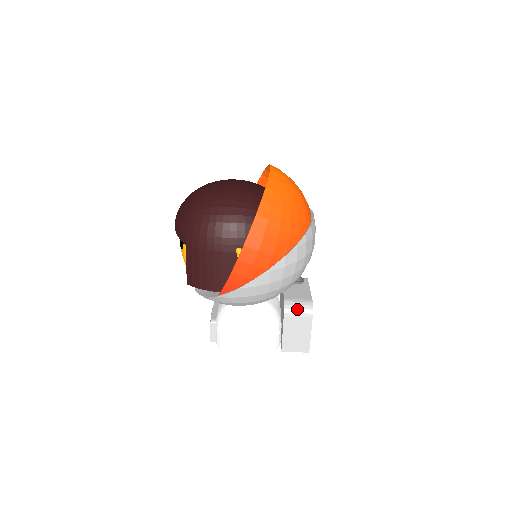
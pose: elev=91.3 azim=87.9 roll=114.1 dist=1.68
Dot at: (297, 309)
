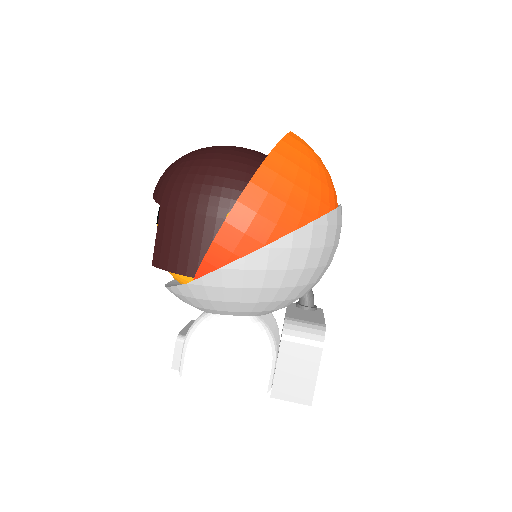
Dot at: (302, 332)
